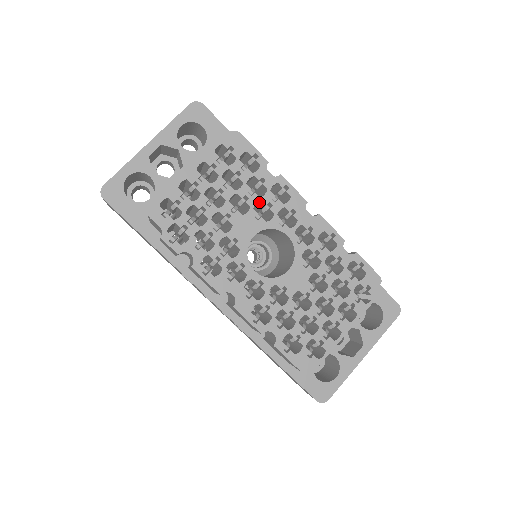
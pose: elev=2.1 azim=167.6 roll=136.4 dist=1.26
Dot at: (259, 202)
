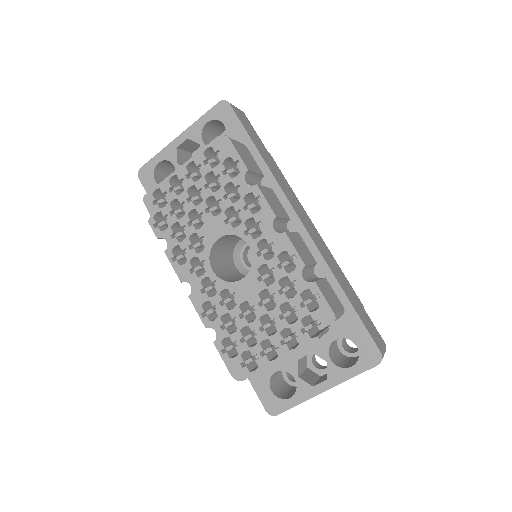
Dot at: occluded
